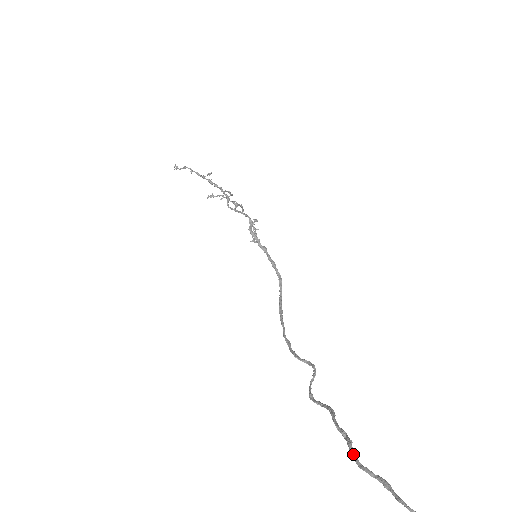
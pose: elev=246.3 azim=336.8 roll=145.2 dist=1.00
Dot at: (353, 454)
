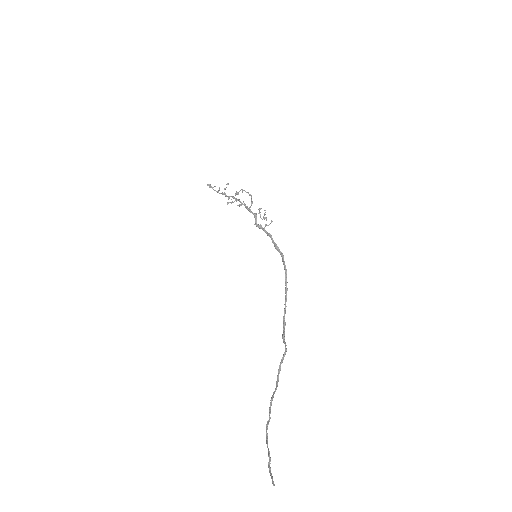
Dot at: (266, 433)
